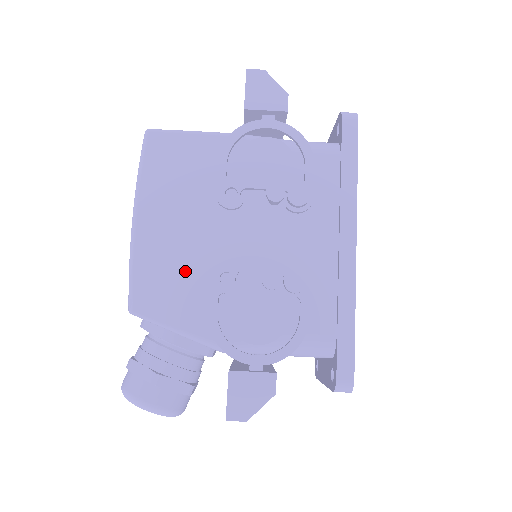
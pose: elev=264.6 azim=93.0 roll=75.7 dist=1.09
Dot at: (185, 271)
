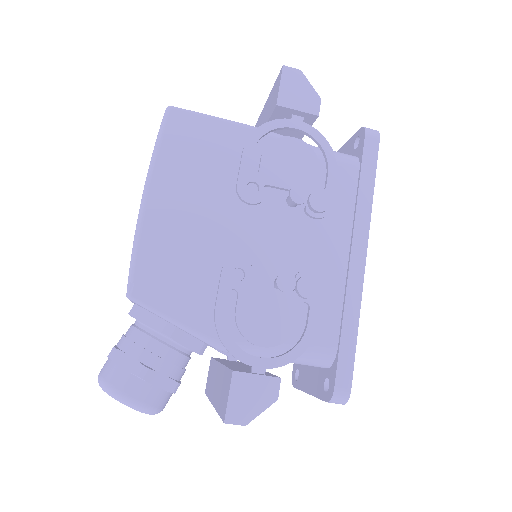
Dot at: (193, 261)
